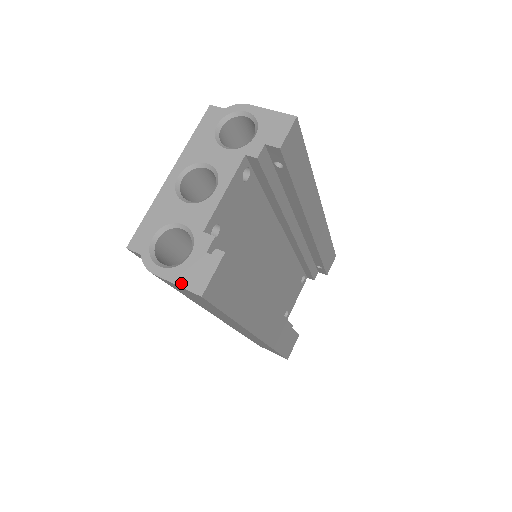
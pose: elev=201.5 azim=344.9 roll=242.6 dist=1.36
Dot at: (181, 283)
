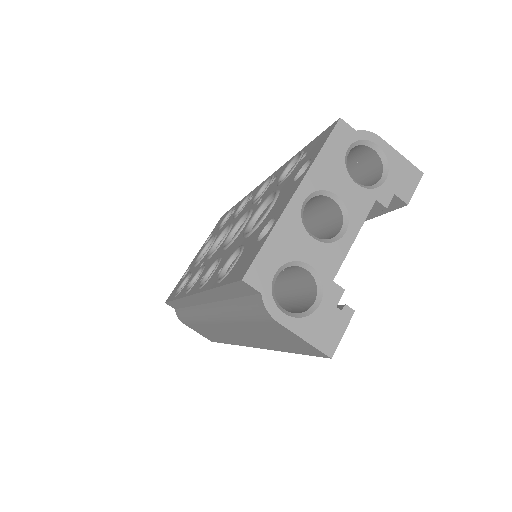
Dot at: (310, 339)
